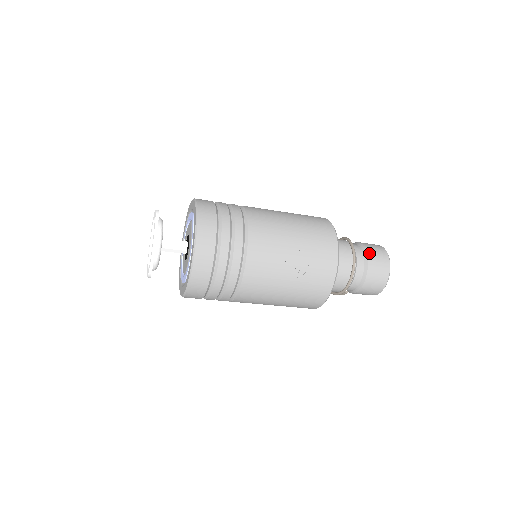
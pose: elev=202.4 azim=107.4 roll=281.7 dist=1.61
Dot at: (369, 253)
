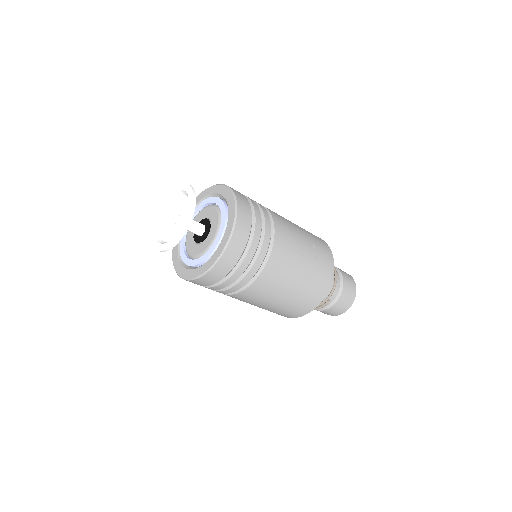
Dot at: (339, 269)
